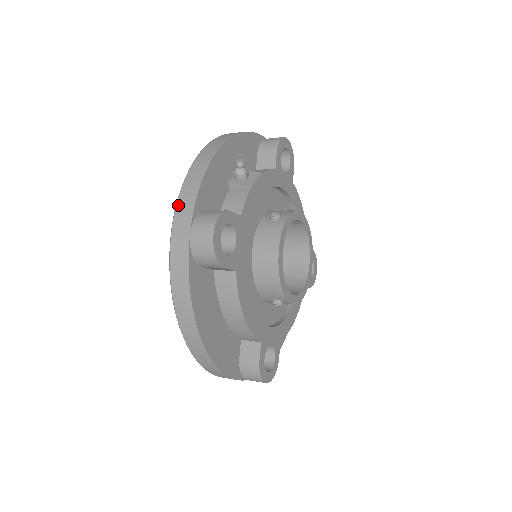
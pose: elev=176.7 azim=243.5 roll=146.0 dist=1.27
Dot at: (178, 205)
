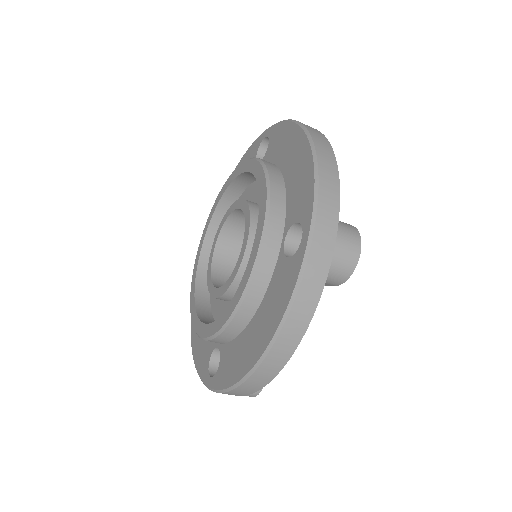
Dot at: (320, 204)
